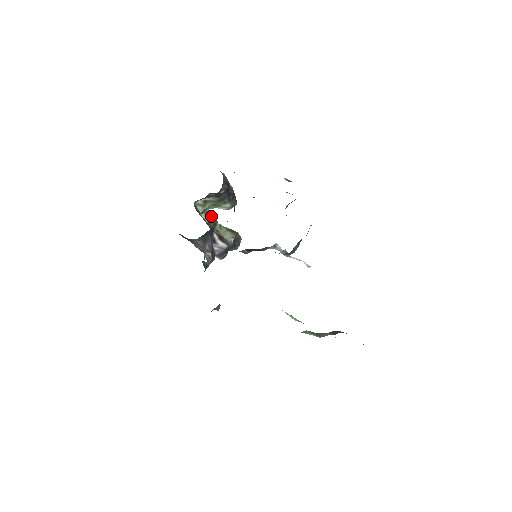
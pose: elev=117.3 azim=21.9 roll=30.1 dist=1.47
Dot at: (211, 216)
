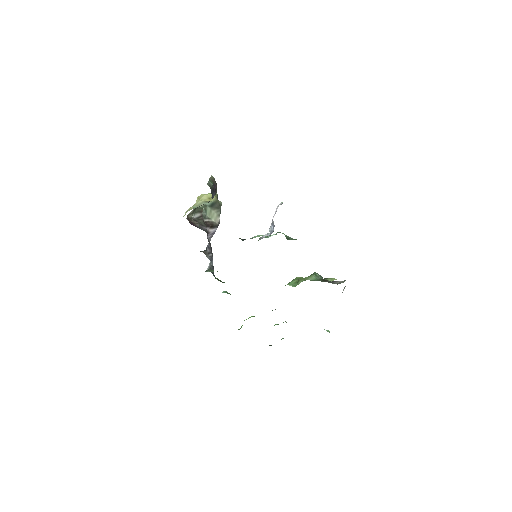
Dot at: (198, 209)
